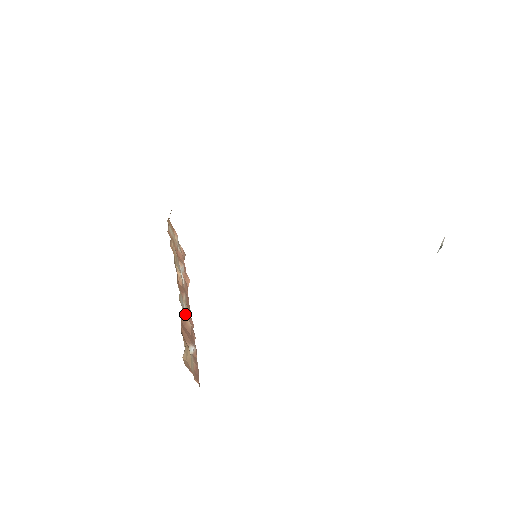
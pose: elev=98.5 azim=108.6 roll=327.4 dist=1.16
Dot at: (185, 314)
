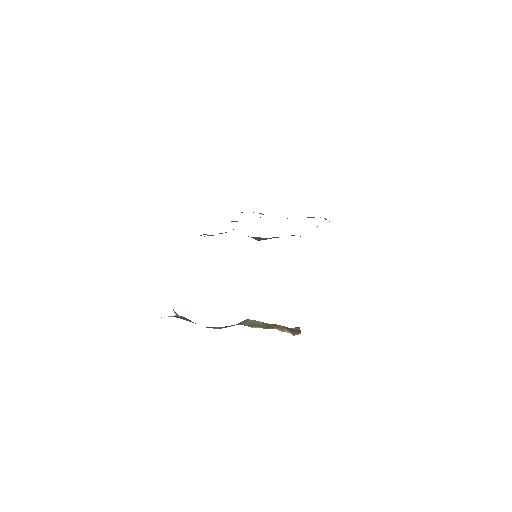
Dot at: occluded
